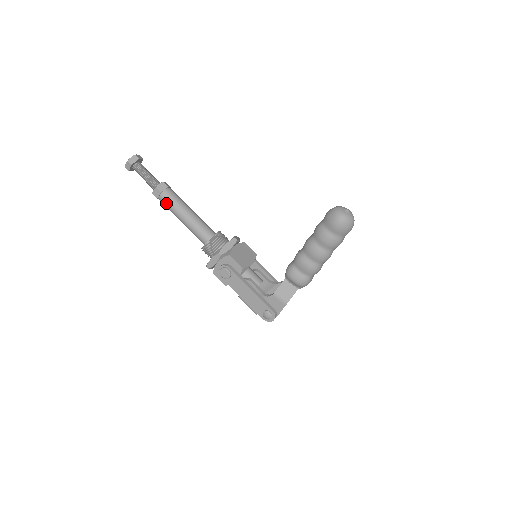
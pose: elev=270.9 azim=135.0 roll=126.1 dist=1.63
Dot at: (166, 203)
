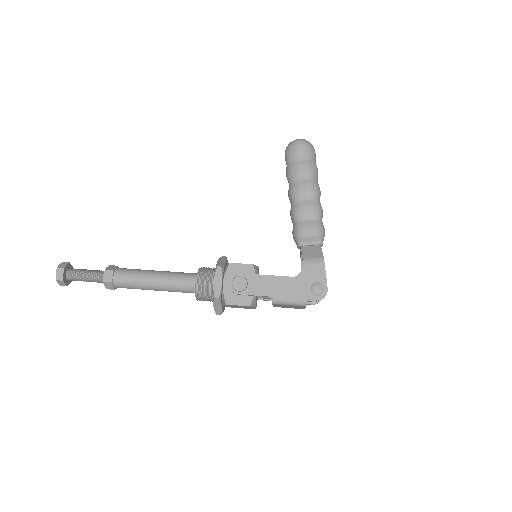
Dot at: (125, 278)
